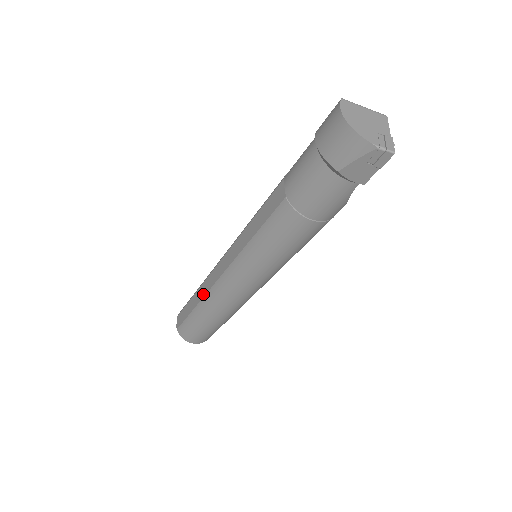
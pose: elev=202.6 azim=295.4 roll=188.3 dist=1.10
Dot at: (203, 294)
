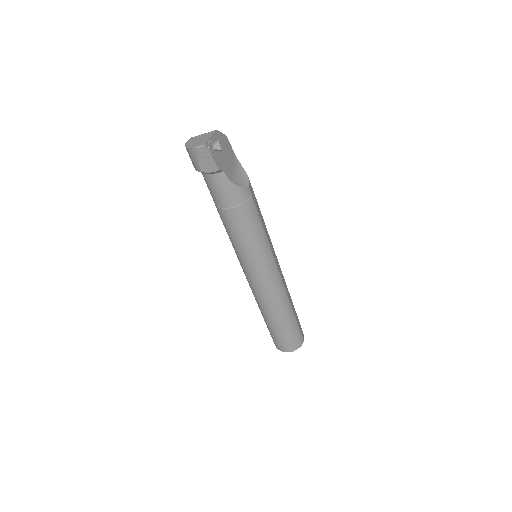
Dot at: occluded
